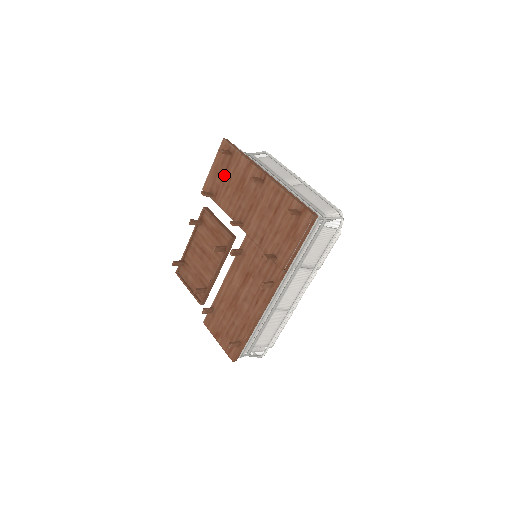
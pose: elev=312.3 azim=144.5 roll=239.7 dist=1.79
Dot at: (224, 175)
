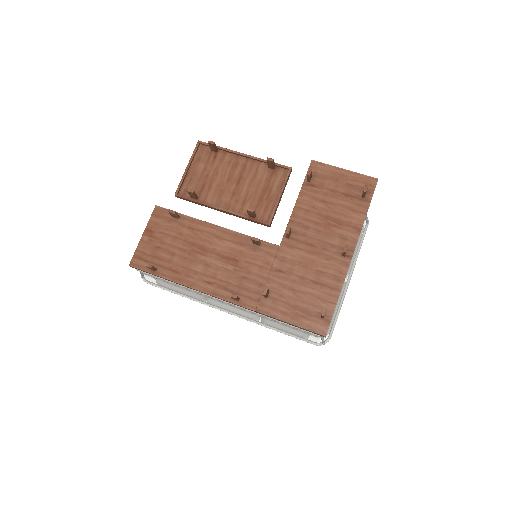
Dot at: (337, 192)
